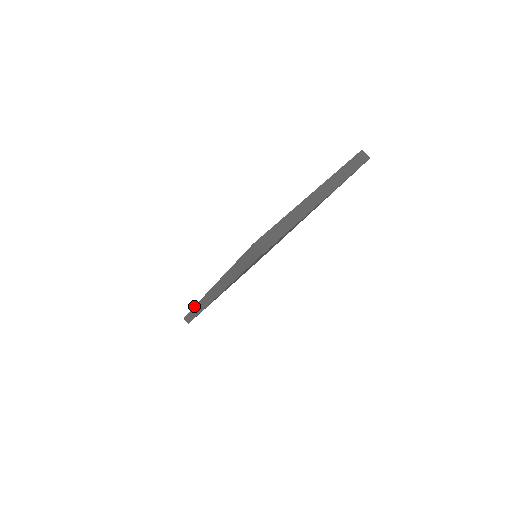
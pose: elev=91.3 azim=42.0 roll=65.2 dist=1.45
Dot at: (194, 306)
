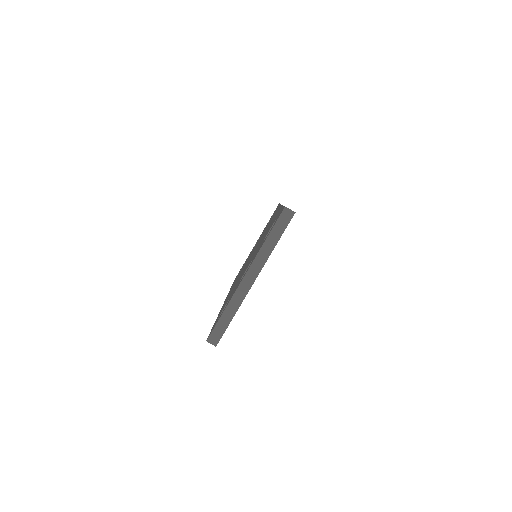
Dot at: occluded
